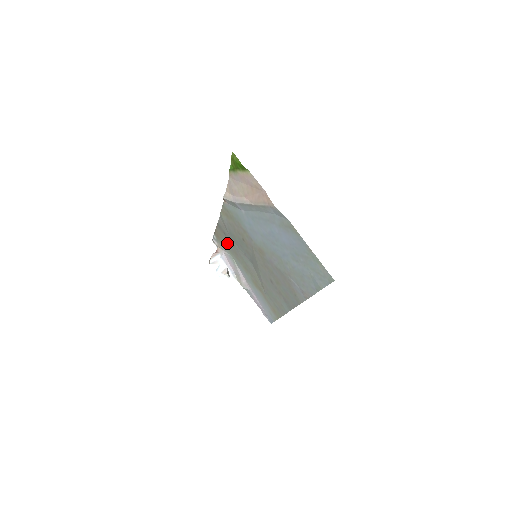
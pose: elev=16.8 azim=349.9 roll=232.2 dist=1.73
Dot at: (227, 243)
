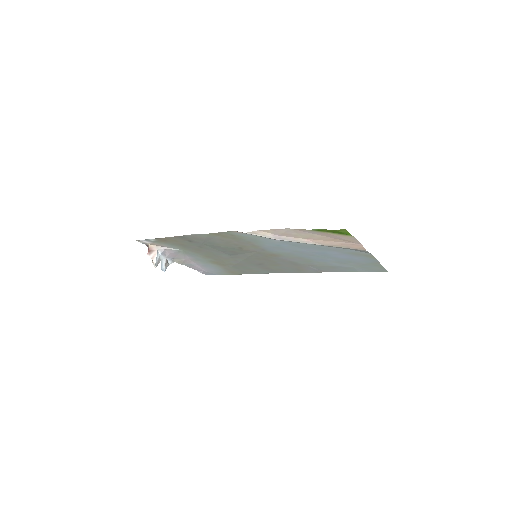
Dot at: (185, 245)
